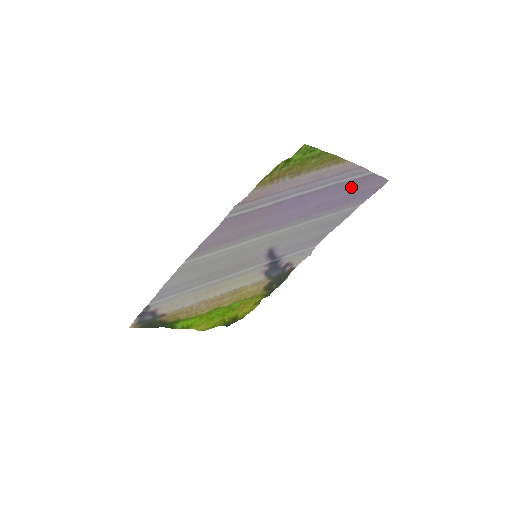
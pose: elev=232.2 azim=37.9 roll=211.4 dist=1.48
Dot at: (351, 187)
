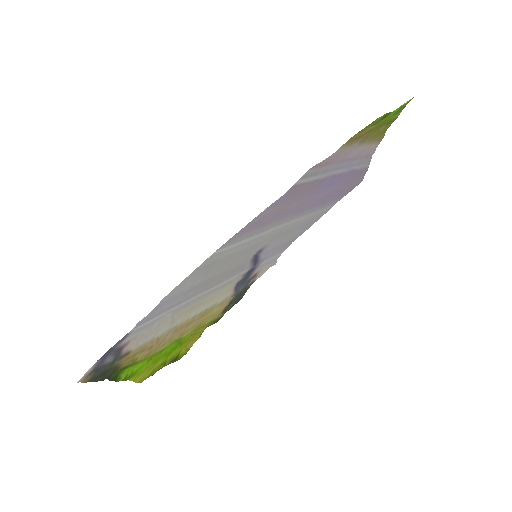
Dot at: (352, 178)
